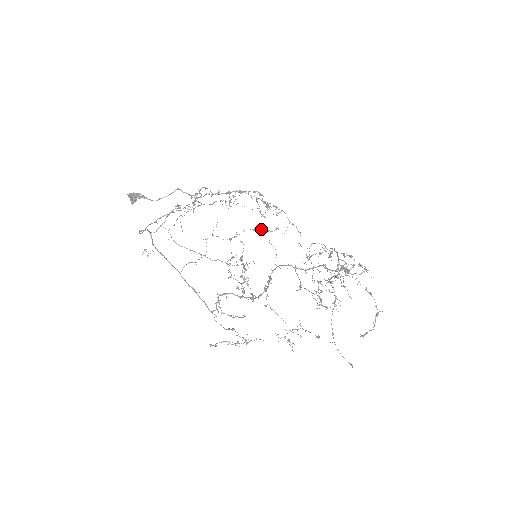
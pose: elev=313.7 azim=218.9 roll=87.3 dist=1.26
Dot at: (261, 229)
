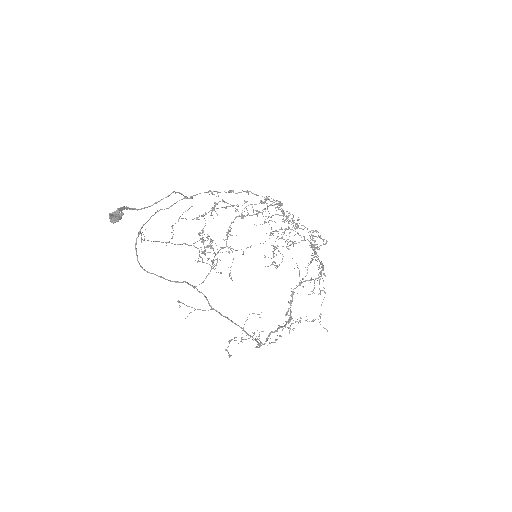
Dot at: (232, 205)
